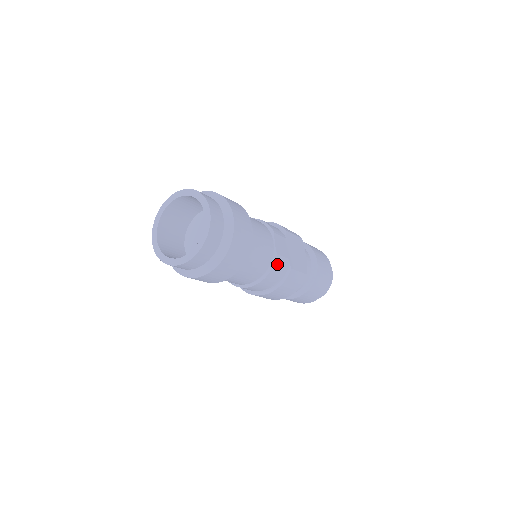
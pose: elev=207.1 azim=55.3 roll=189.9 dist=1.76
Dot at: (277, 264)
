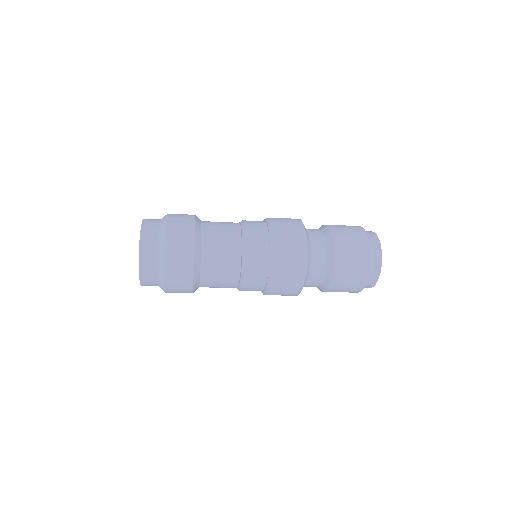
Dot at: (249, 277)
